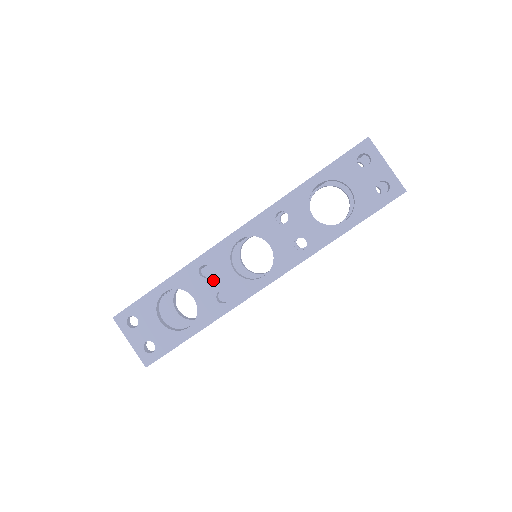
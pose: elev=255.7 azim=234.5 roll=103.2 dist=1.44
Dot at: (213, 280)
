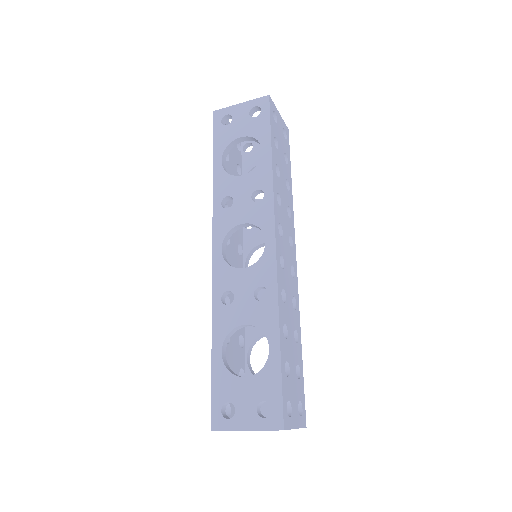
Dot at: (240, 294)
